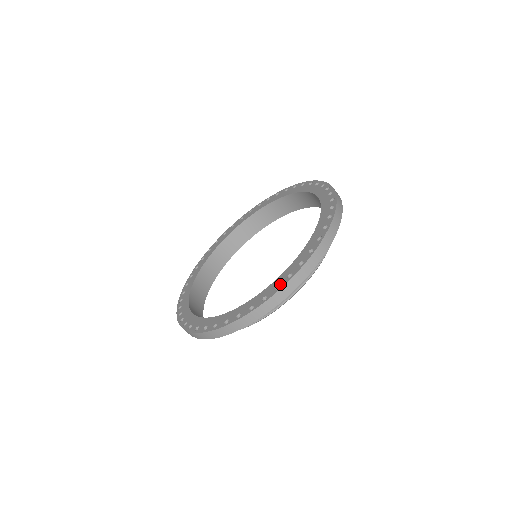
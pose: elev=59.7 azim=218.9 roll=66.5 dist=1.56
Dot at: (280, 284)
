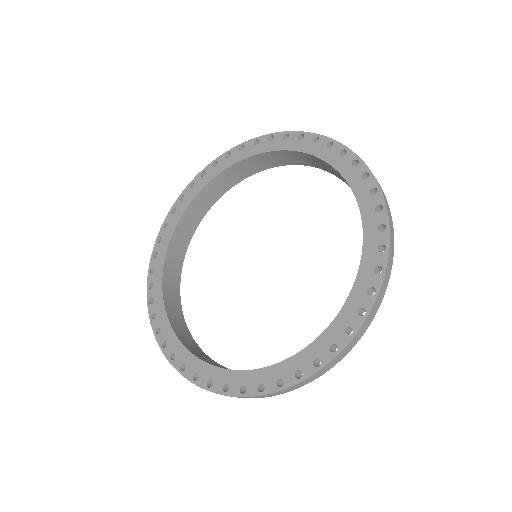
Dot at: (213, 384)
